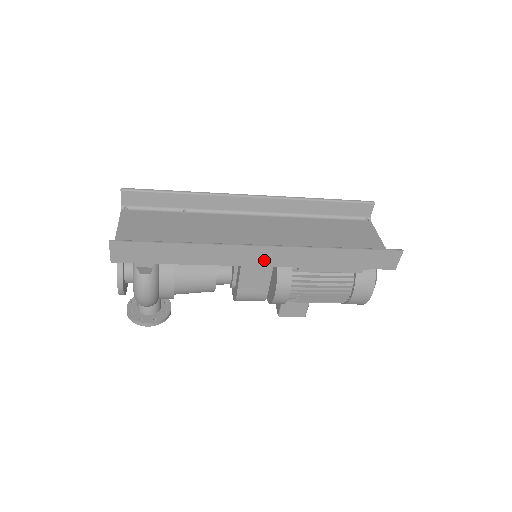
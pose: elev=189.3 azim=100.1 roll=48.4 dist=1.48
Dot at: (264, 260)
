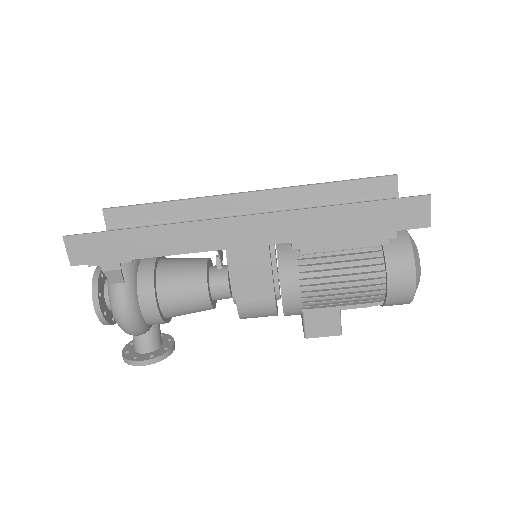
Dot at: (247, 237)
